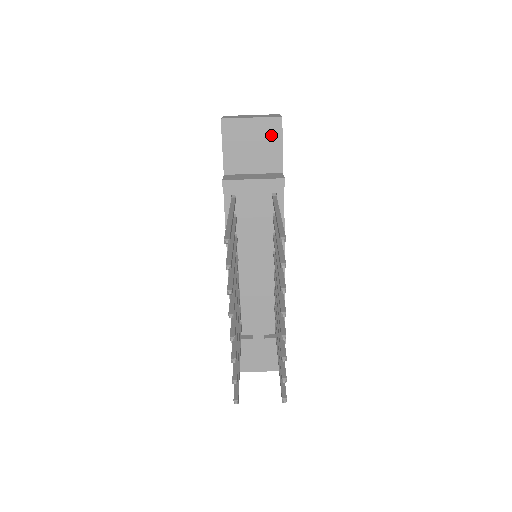
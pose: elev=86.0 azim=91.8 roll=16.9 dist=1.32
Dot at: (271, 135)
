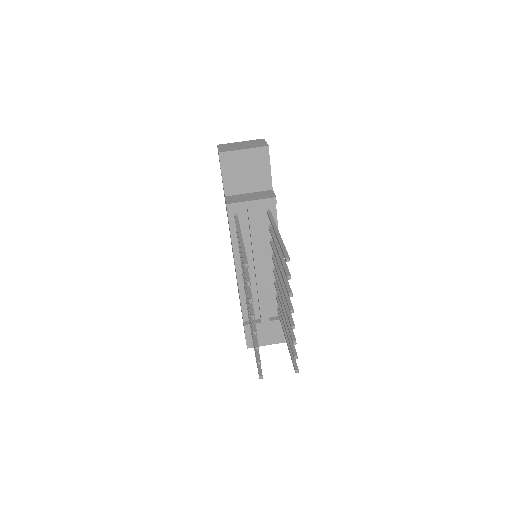
Dot at: (261, 161)
